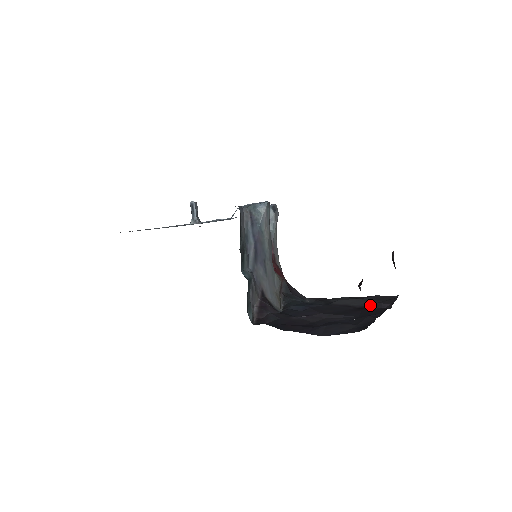
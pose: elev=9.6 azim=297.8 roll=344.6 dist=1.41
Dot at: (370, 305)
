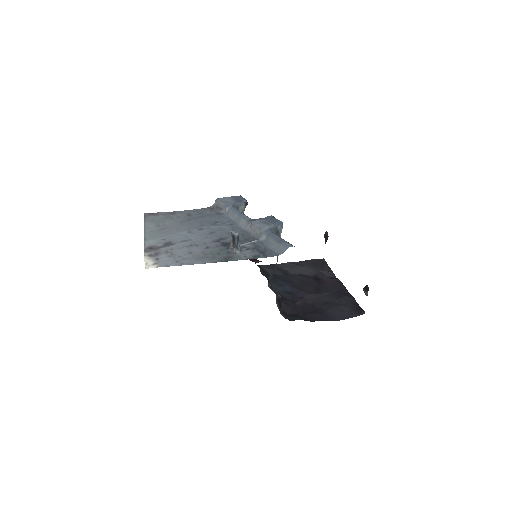
Dot at: (318, 273)
